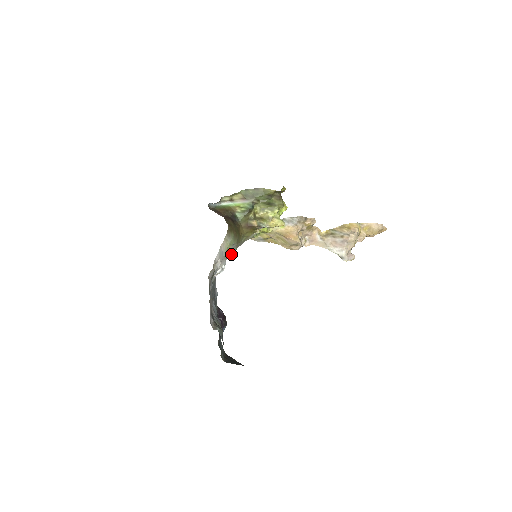
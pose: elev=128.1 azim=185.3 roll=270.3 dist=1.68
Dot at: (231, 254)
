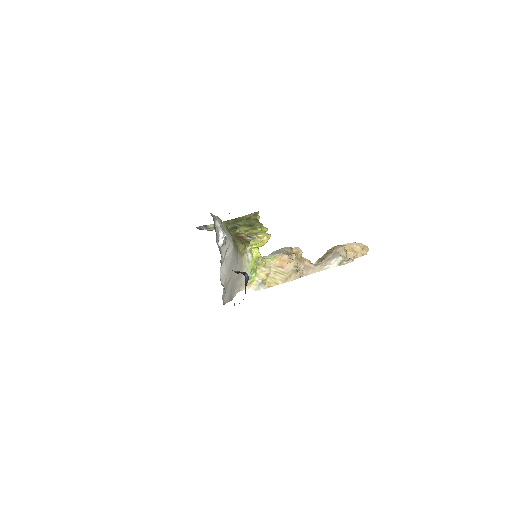
Dot at: (230, 250)
